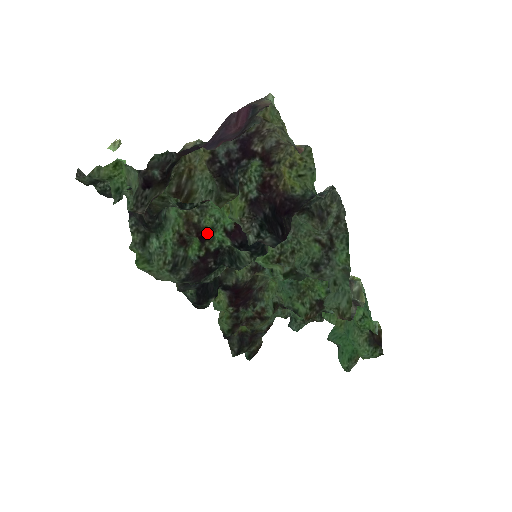
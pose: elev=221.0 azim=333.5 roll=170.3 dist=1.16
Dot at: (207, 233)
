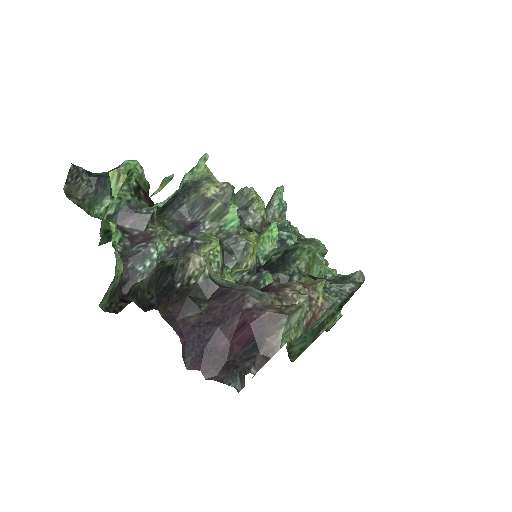
Dot at: occluded
